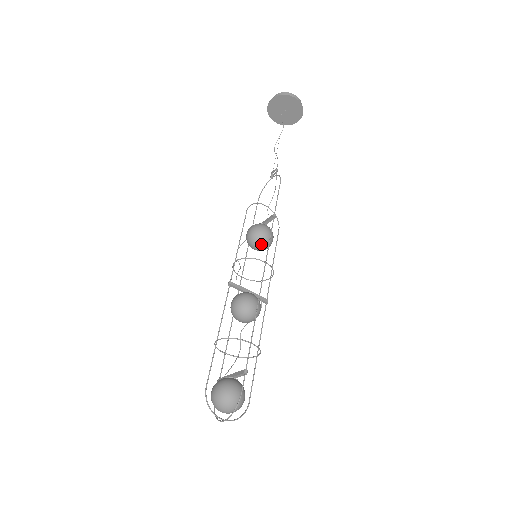
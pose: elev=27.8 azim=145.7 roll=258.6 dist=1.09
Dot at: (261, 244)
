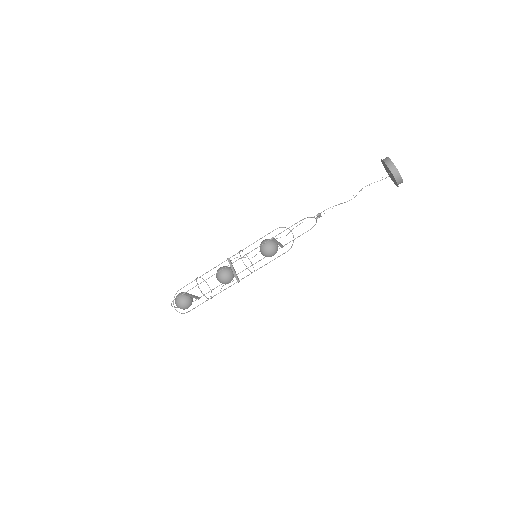
Dot at: (260, 251)
